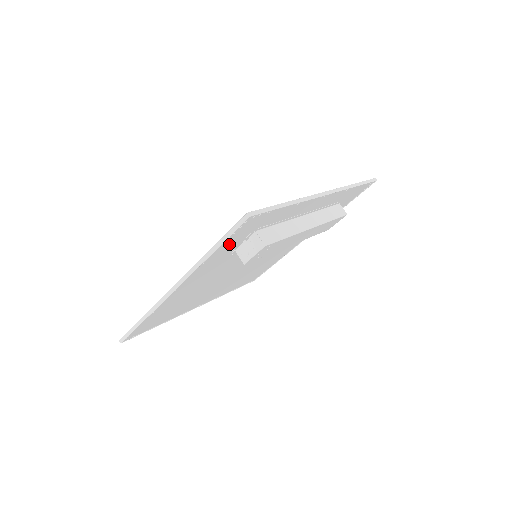
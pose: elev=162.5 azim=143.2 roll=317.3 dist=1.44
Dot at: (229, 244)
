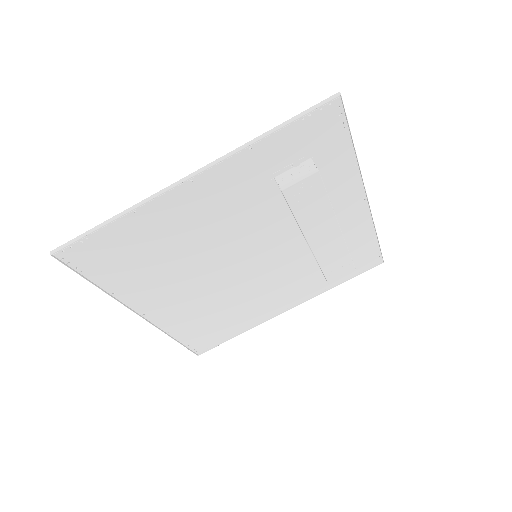
Dot at: (287, 143)
